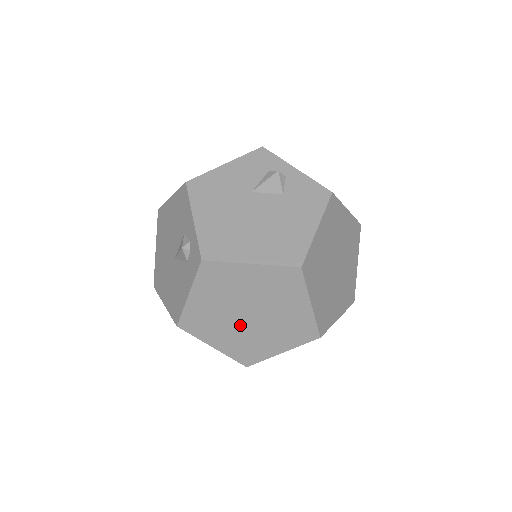
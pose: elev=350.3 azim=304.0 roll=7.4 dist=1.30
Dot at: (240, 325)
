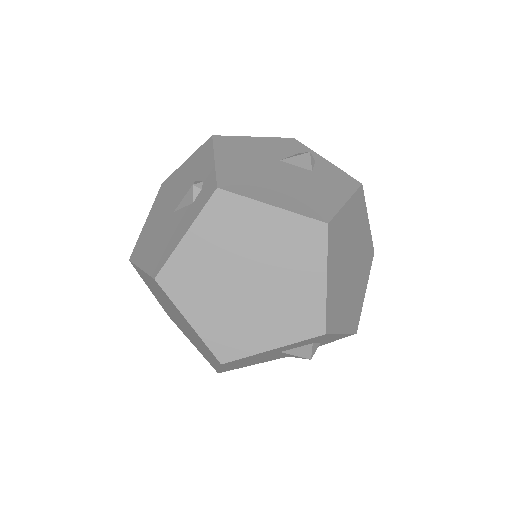
Dot at: (233, 294)
